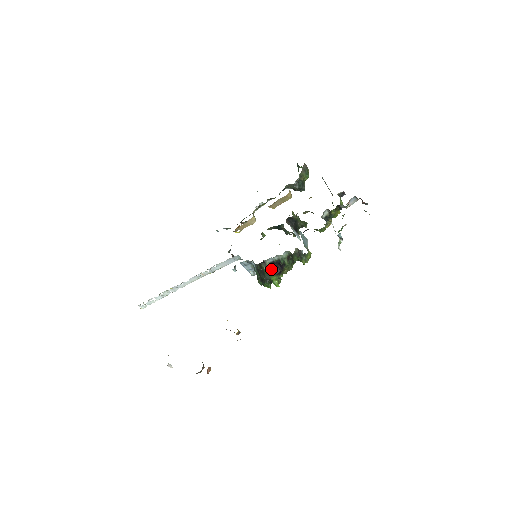
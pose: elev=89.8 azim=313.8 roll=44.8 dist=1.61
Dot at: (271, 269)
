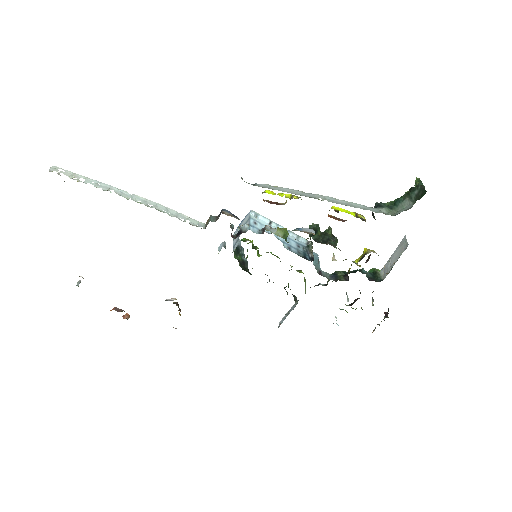
Dot at: occluded
